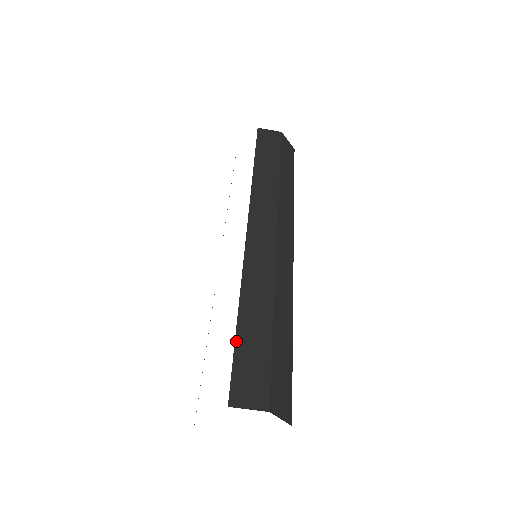
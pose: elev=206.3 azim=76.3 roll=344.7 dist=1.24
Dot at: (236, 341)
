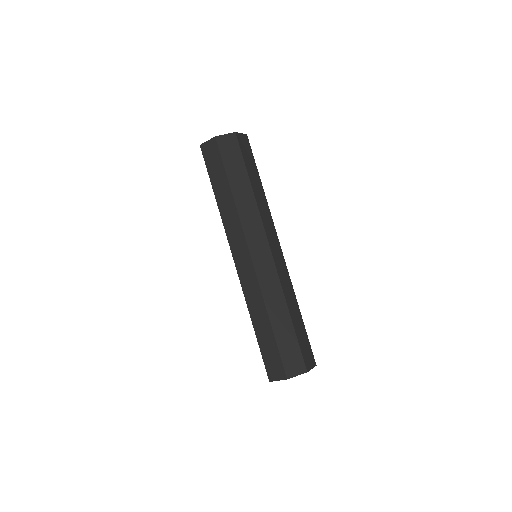
Dot at: (259, 345)
